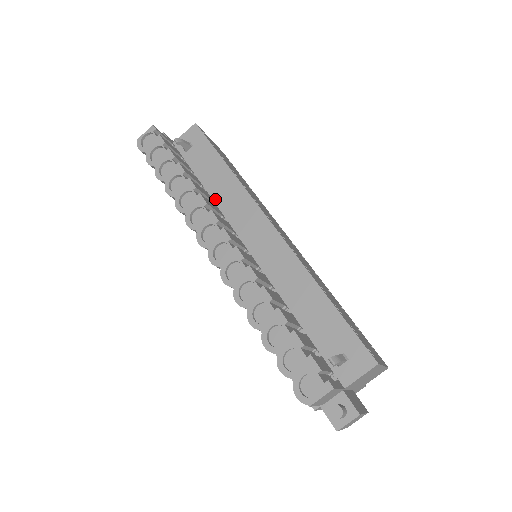
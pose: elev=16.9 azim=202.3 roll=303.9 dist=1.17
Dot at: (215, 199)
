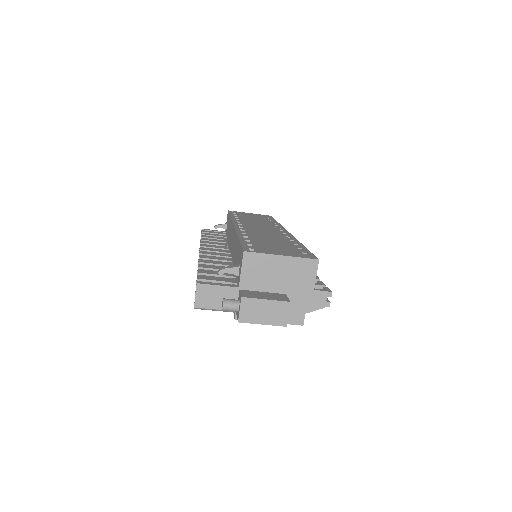
Dot at: (228, 240)
